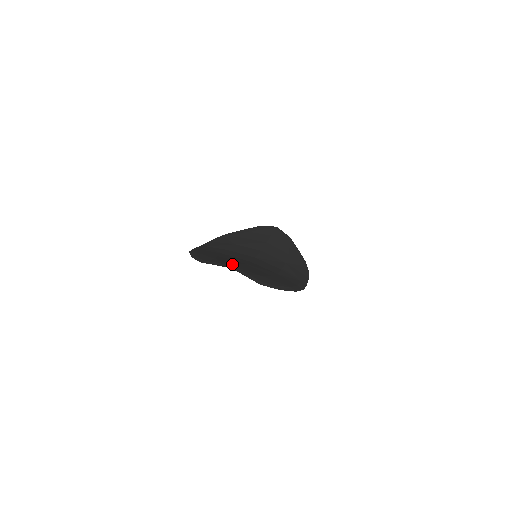
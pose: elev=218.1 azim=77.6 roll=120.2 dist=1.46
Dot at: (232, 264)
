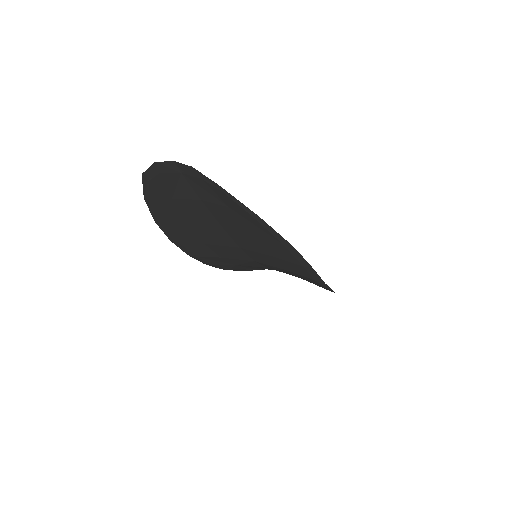
Dot at: (187, 182)
